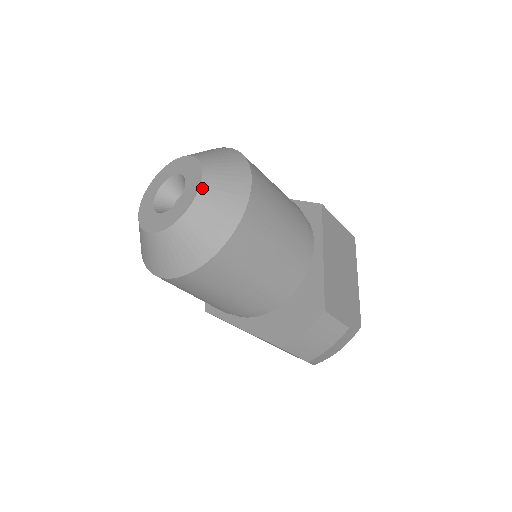
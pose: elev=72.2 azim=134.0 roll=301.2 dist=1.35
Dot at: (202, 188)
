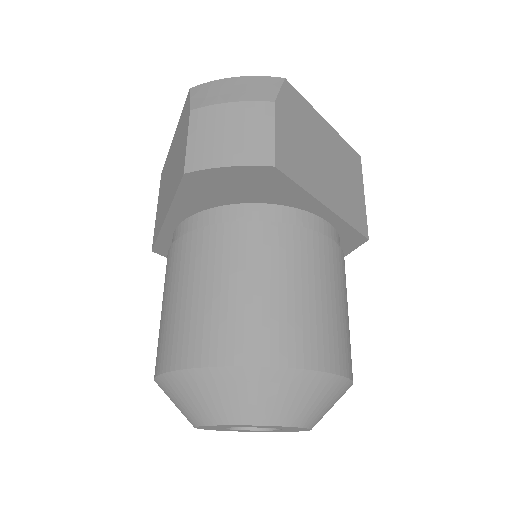
Dot at: occluded
